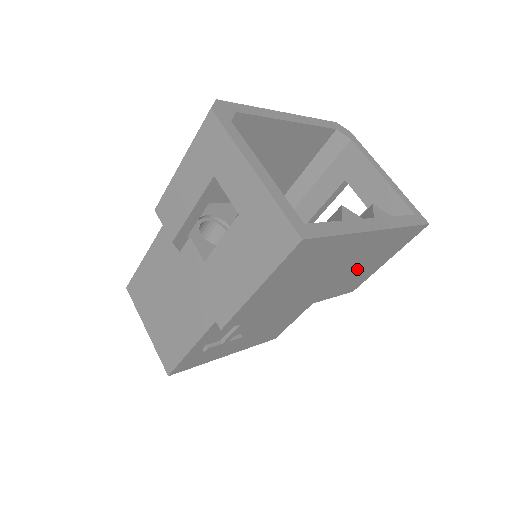
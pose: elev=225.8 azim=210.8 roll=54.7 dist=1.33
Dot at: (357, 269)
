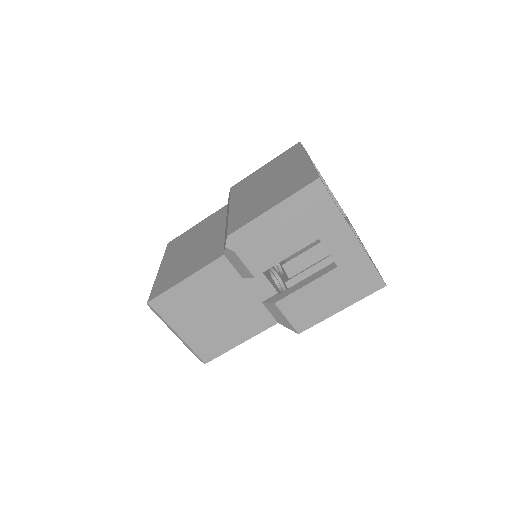
Dot at: occluded
